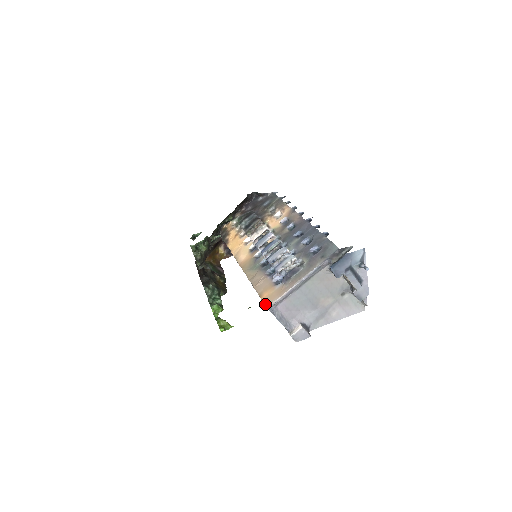
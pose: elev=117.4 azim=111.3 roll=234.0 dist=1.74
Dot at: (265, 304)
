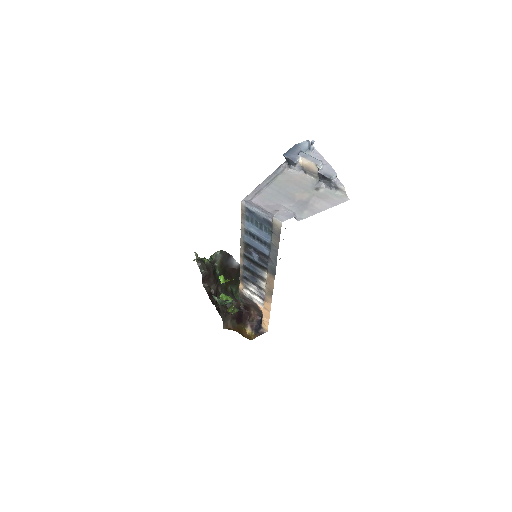
Dot at: (241, 206)
